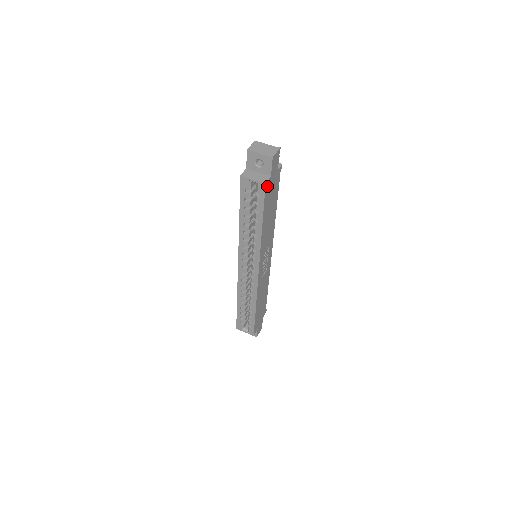
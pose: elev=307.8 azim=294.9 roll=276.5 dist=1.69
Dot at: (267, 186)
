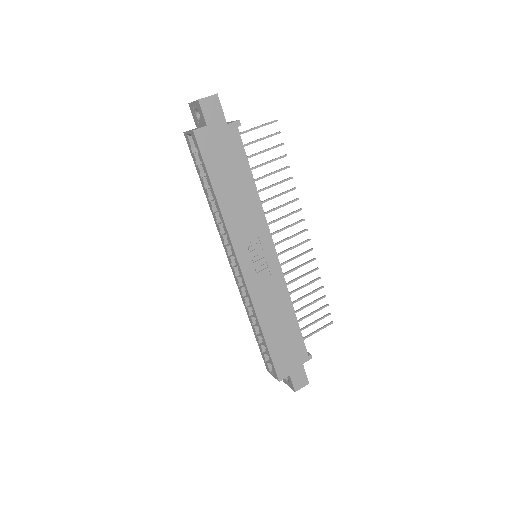
Dot at: (202, 137)
